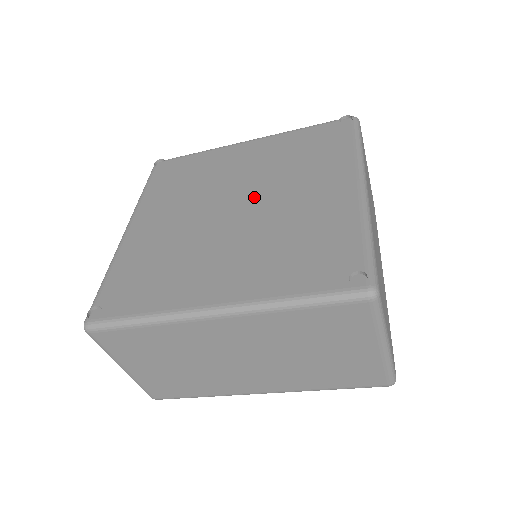
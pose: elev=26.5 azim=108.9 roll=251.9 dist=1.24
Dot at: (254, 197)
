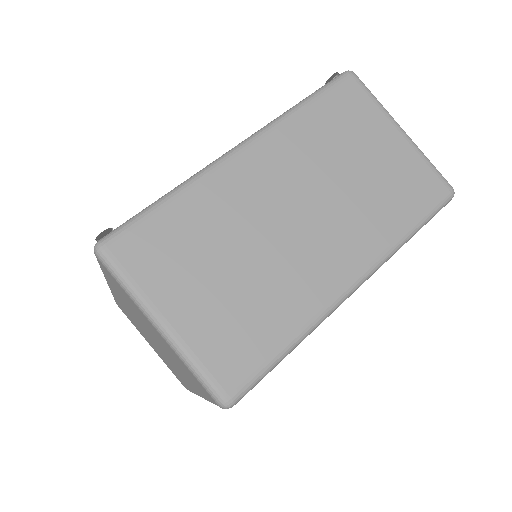
Dot at: occluded
